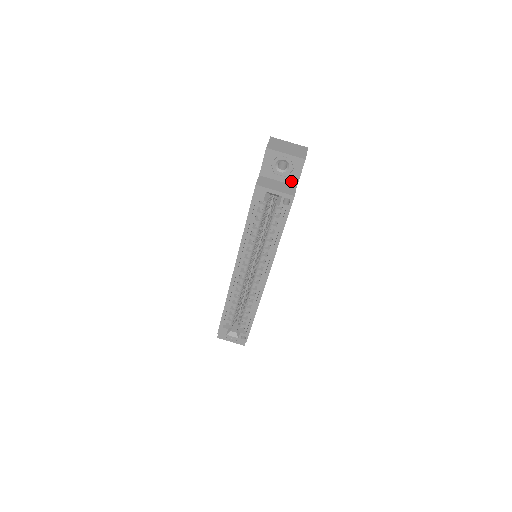
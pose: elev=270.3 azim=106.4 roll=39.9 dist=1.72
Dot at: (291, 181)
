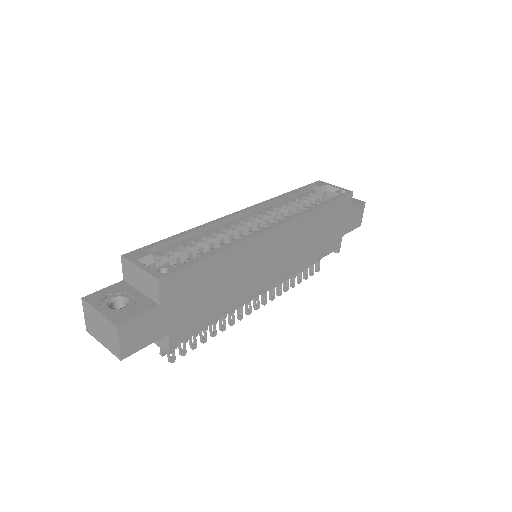
Dot at: occluded
